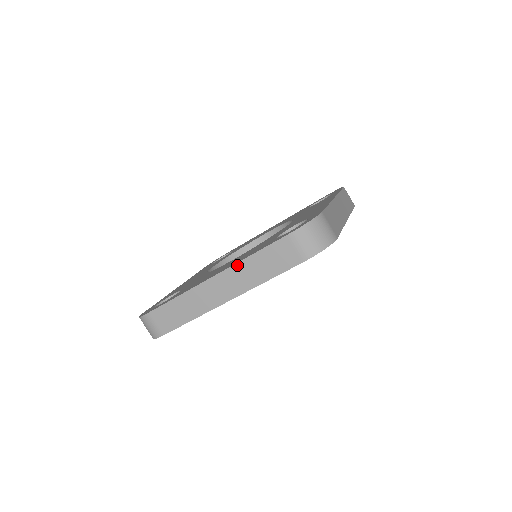
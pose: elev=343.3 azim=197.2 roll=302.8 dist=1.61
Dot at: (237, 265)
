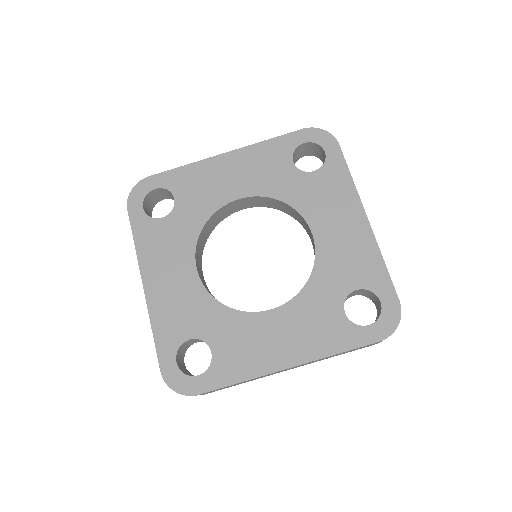
Dot at: occluded
